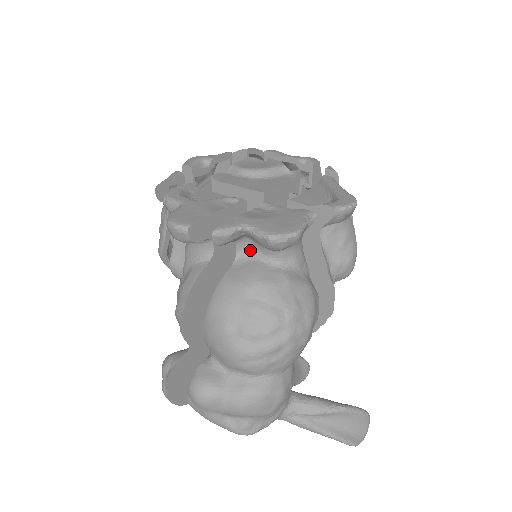
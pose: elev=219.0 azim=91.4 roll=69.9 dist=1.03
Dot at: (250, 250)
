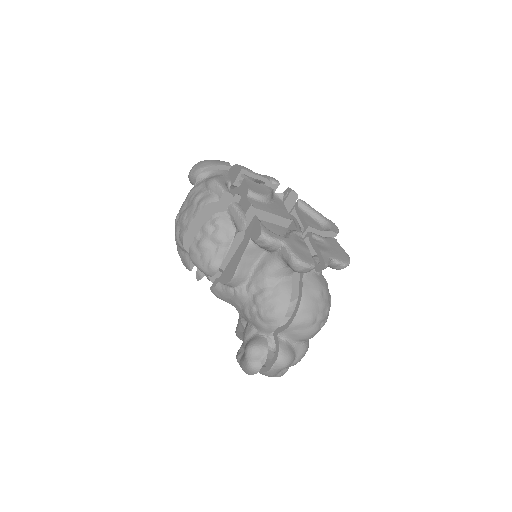
Dot at: occluded
